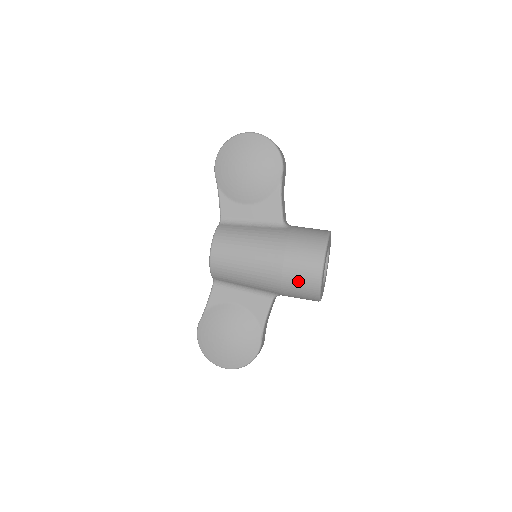
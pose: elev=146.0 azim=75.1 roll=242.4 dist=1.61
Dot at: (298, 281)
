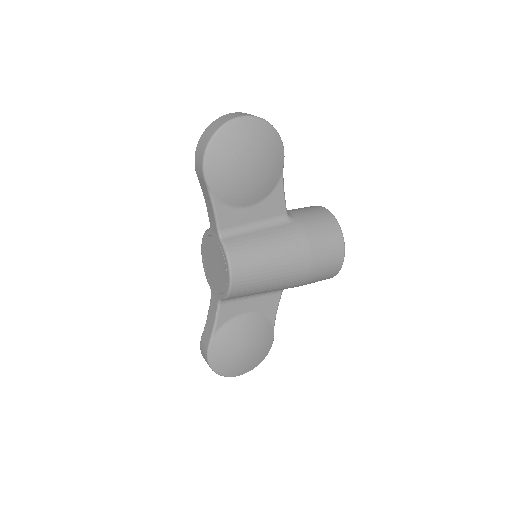
Dot at: (322, 274)
